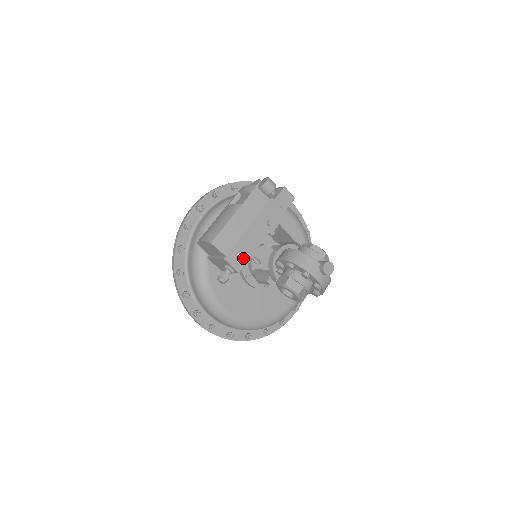
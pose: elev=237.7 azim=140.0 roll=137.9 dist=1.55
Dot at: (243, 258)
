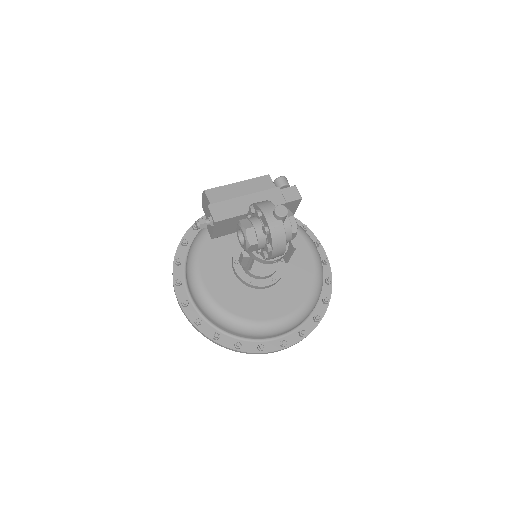
Dot at: (225, 214)
